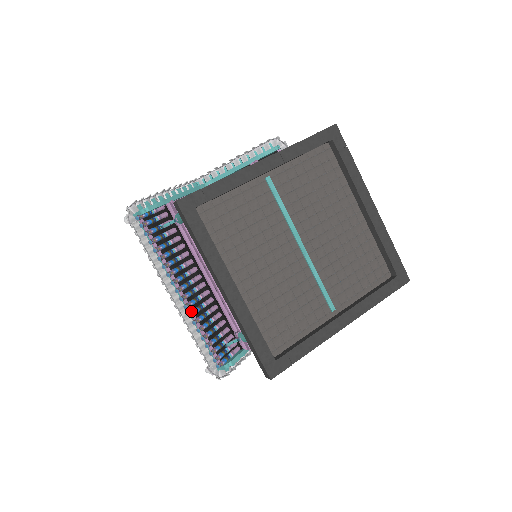
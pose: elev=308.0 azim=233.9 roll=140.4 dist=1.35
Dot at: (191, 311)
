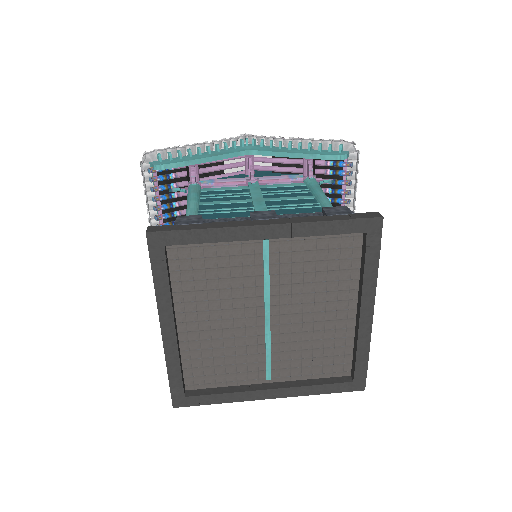
Dot at: occluded
